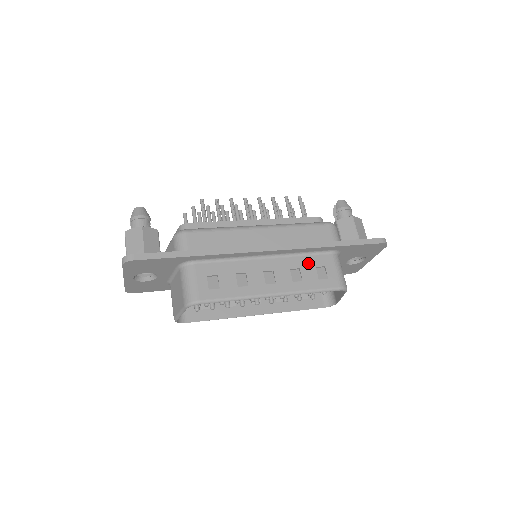
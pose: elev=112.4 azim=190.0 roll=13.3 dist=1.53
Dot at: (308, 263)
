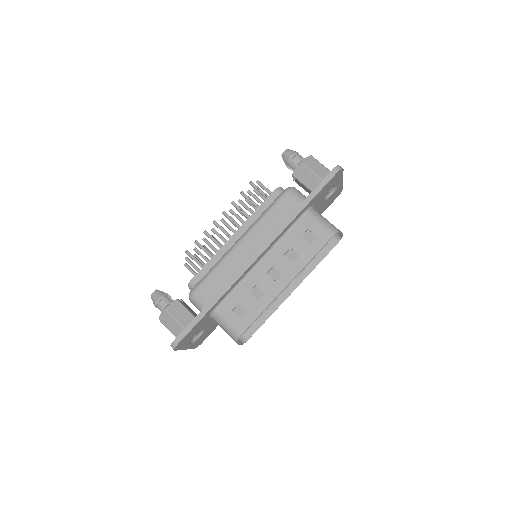
Dot at: (293, 238)
